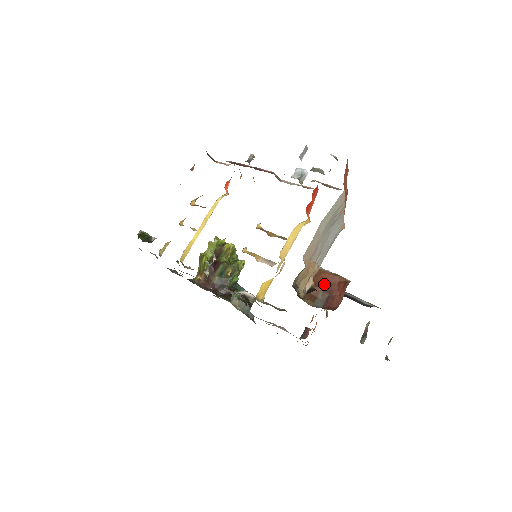
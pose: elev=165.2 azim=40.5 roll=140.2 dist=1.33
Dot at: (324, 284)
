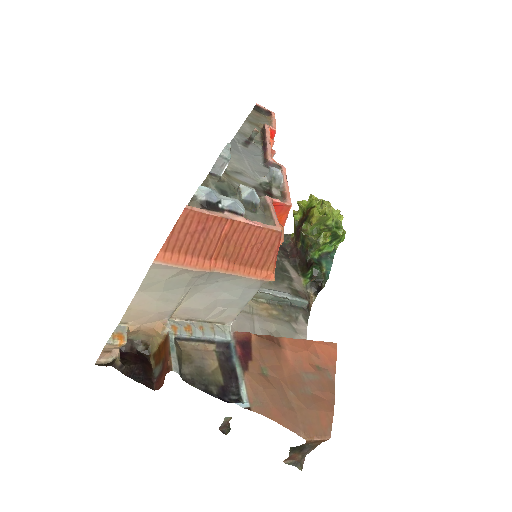
Dot at: (164, 354)
